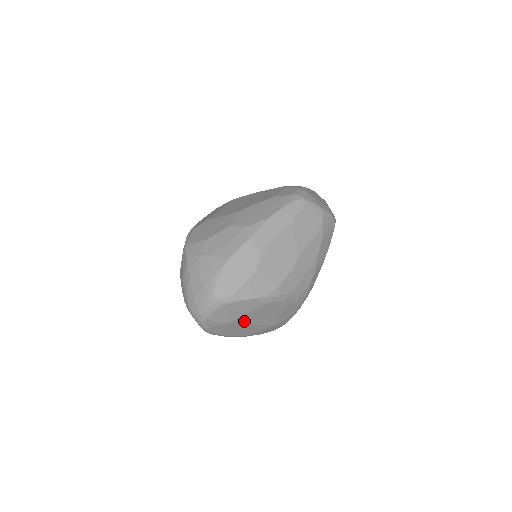
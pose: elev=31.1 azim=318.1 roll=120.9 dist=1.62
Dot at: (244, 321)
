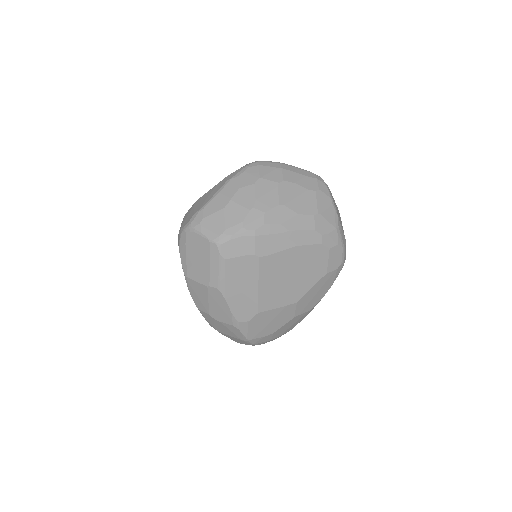
Dot at: occluded
